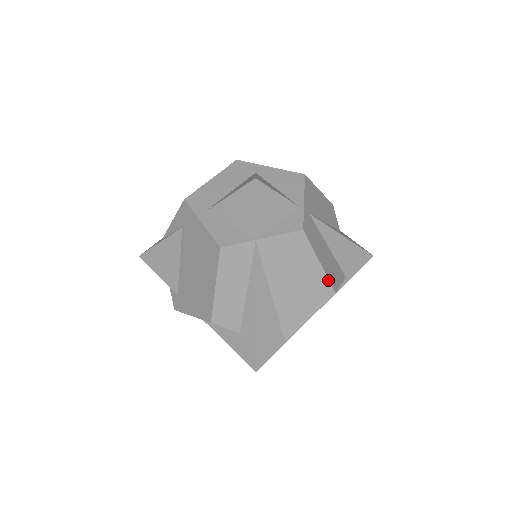
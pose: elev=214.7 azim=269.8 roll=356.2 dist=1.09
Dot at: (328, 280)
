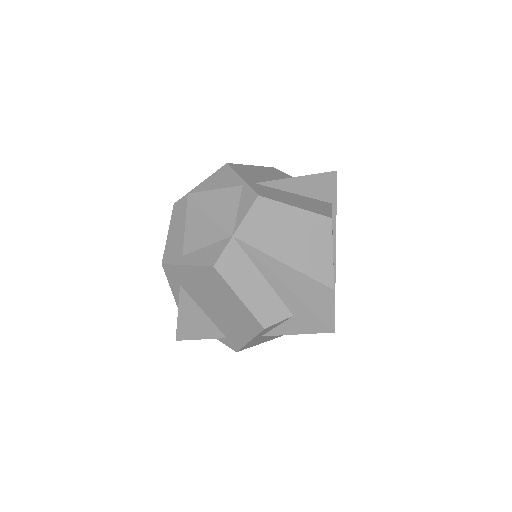
Dot at: (315, 214)
